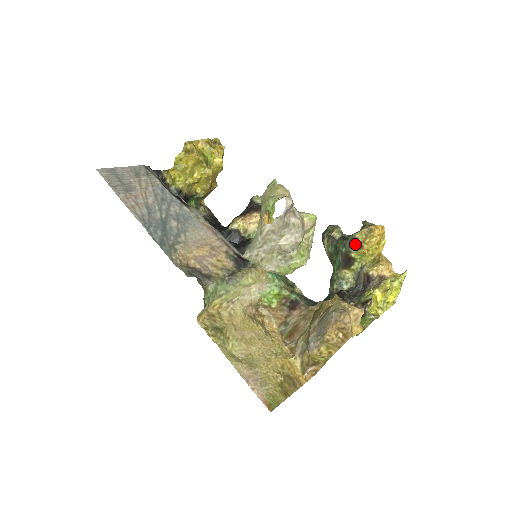
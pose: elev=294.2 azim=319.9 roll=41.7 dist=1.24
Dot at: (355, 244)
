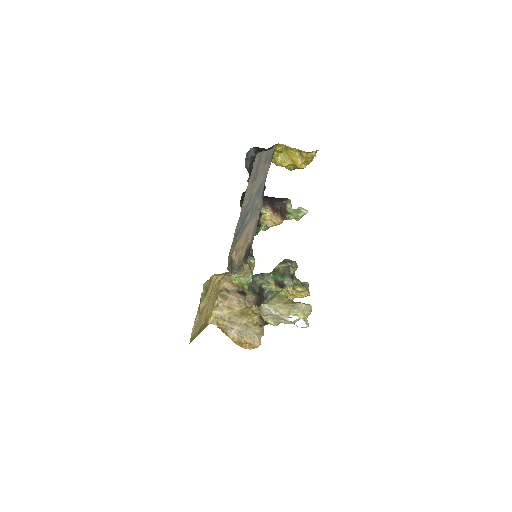
Dot at: (293, 288)
